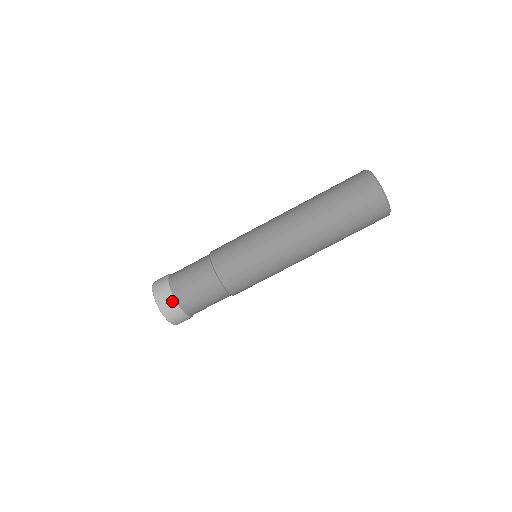
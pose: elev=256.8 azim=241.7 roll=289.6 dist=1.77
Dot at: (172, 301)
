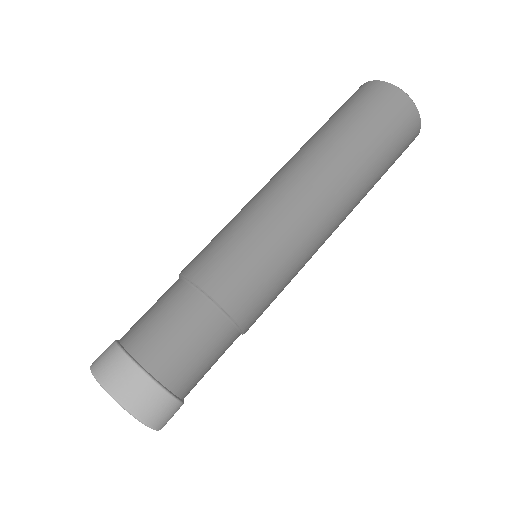
Dot at: (115, 350)
